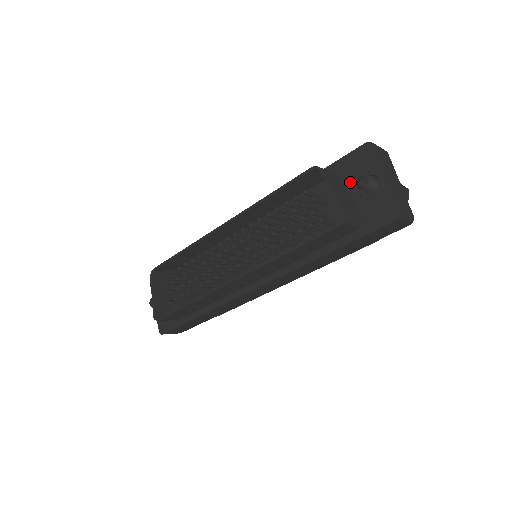
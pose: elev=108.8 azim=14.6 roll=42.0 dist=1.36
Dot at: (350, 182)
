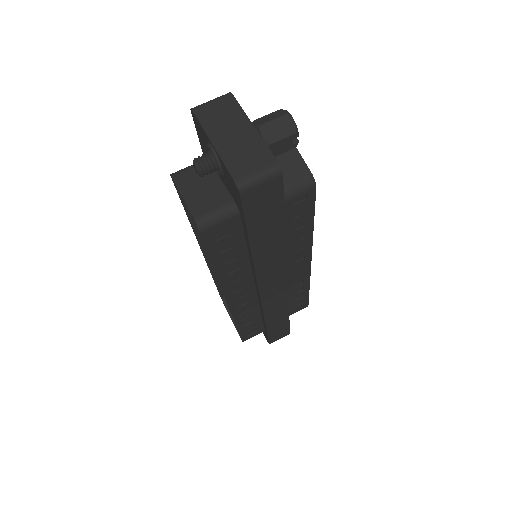
Dot at: occluded
